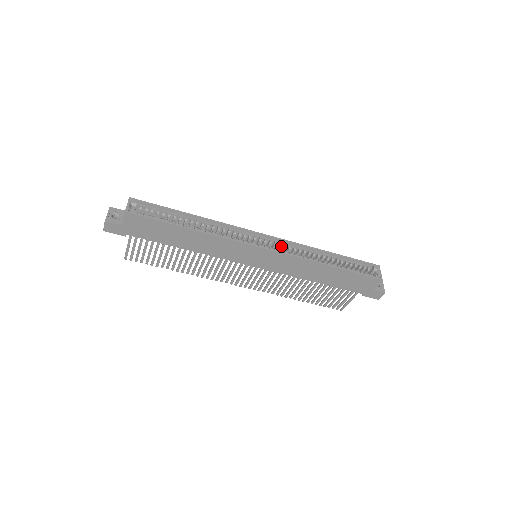
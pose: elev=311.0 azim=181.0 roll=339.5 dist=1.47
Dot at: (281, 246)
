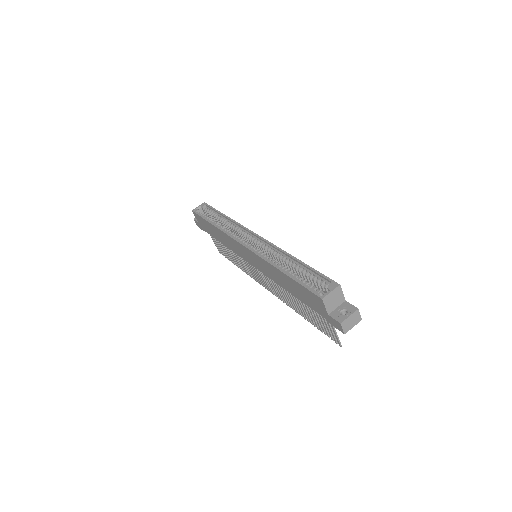
Dot at: occluded
